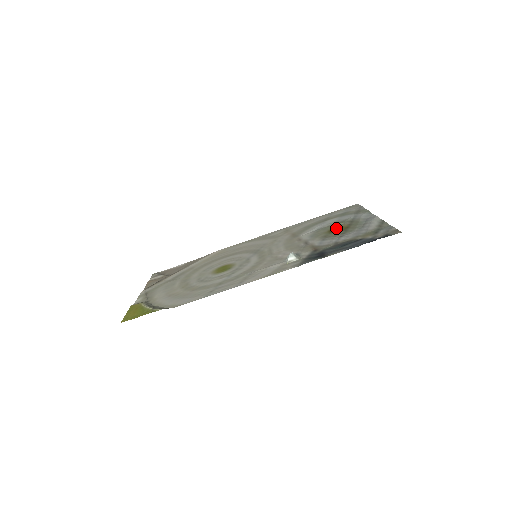
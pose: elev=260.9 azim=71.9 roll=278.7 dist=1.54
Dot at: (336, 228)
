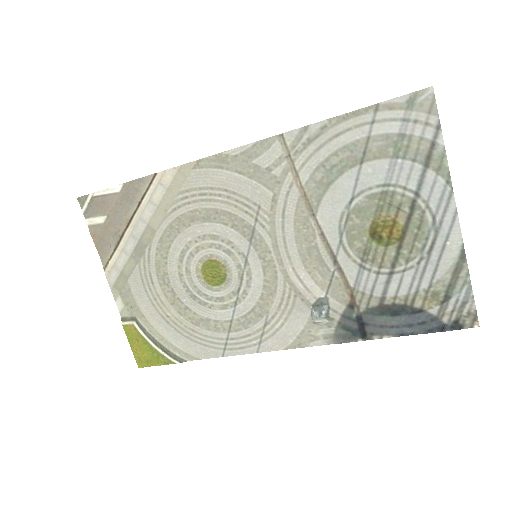
Dot at: (383, 223)
